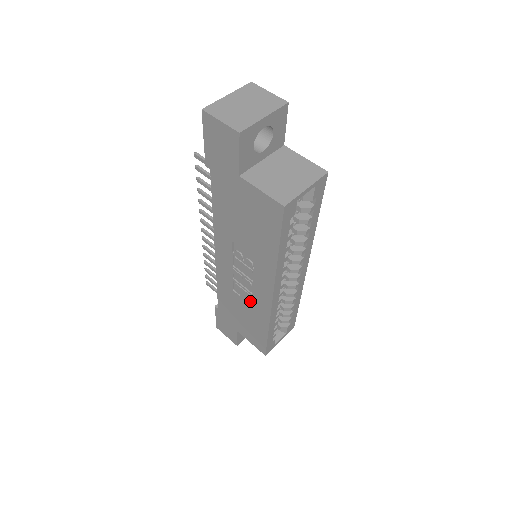
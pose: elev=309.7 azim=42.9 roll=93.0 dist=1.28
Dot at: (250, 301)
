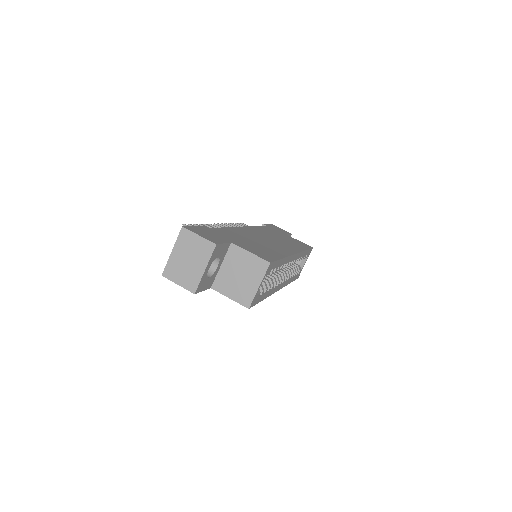
Dot at: occluded
